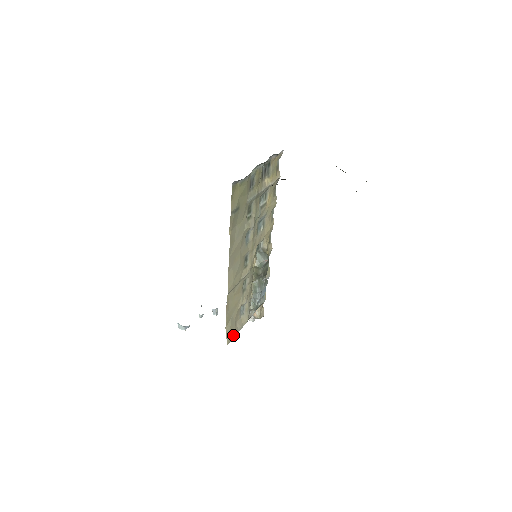
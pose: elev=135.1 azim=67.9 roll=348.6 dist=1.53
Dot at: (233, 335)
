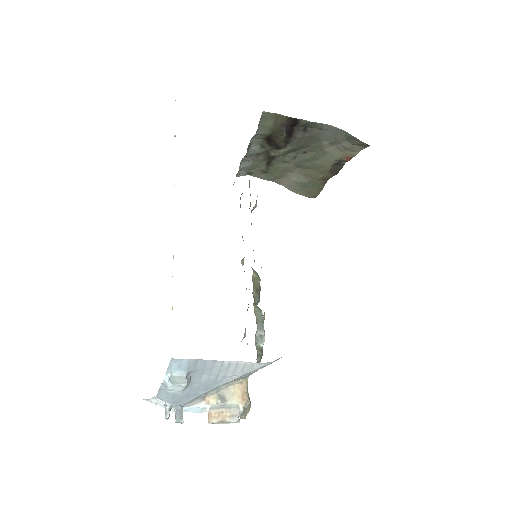
Dot at: occluded
